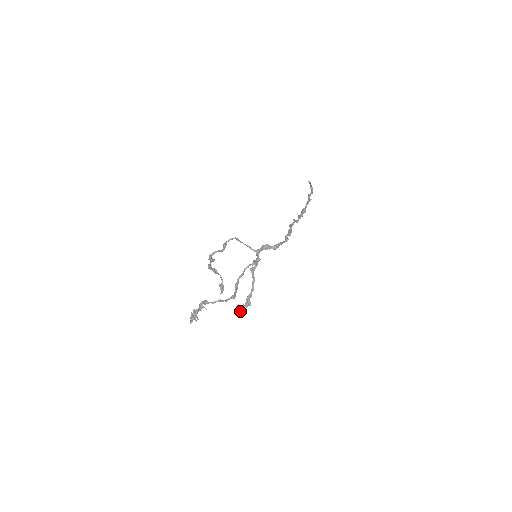
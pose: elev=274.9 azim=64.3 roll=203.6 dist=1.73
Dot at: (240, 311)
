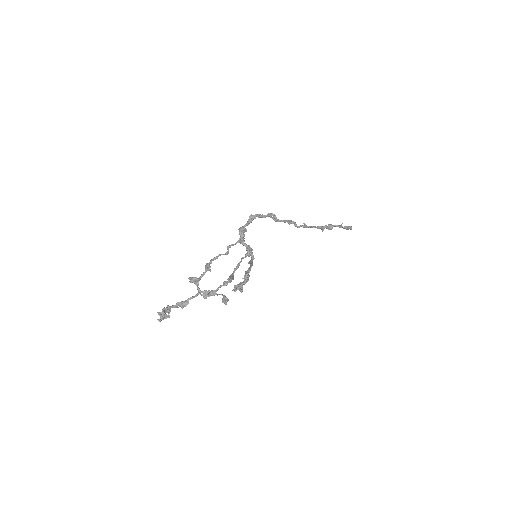
Dot at: (238, 287)
